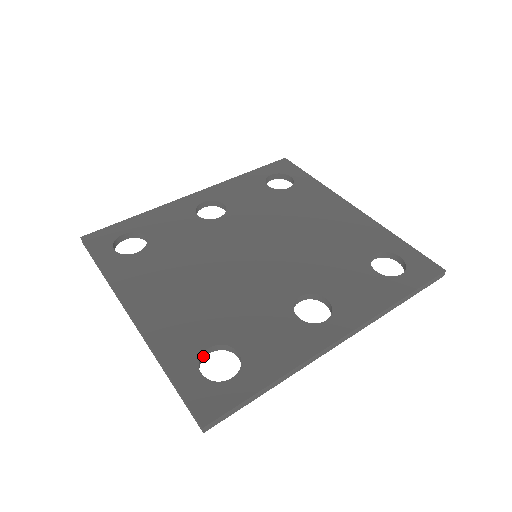
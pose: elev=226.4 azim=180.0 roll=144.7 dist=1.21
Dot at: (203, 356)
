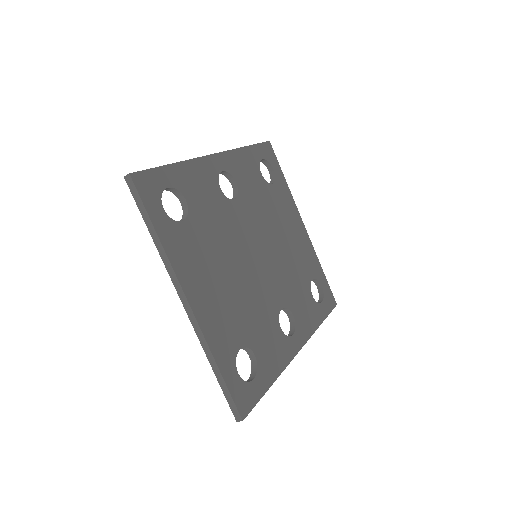
Dot at: occluded
